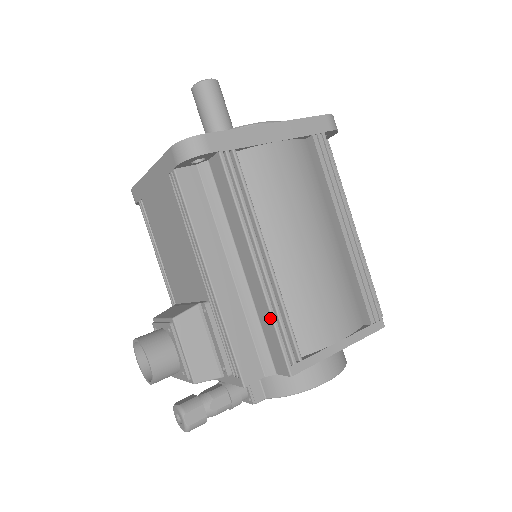
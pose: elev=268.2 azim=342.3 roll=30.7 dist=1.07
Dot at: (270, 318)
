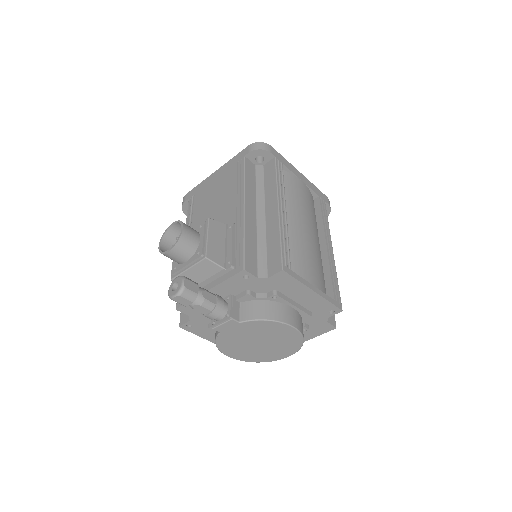
Dot at: (278, 236)
